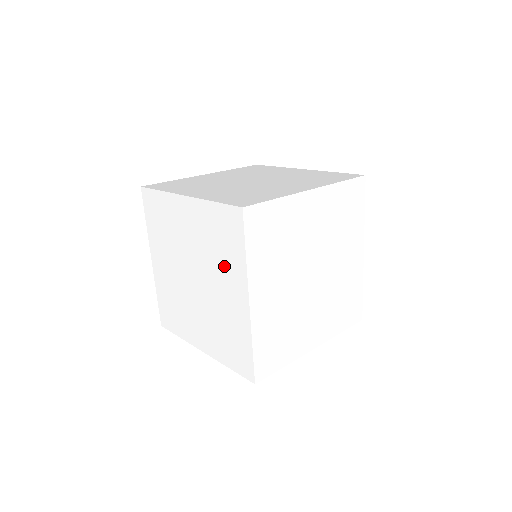
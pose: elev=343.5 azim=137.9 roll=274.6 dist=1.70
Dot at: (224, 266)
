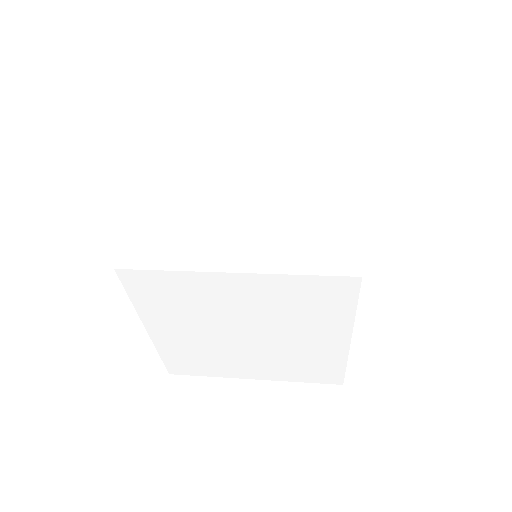
Dot at: (316, 167)
